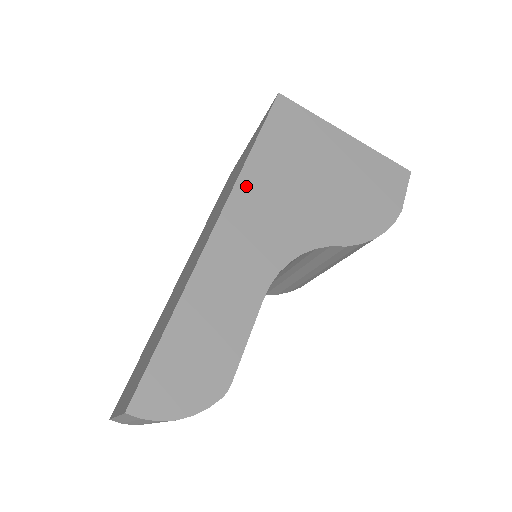
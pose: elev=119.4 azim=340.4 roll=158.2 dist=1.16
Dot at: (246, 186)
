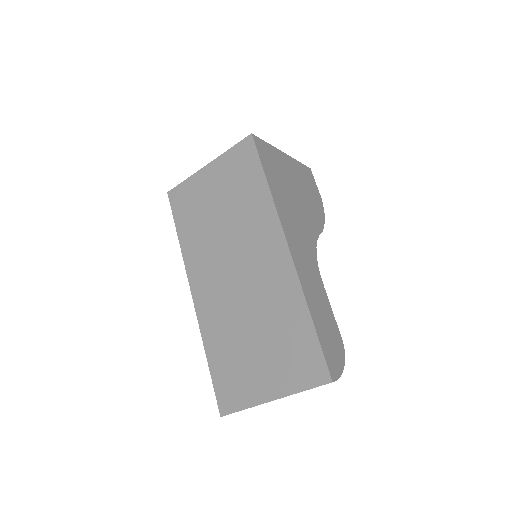
Dot at: (282, 214)
